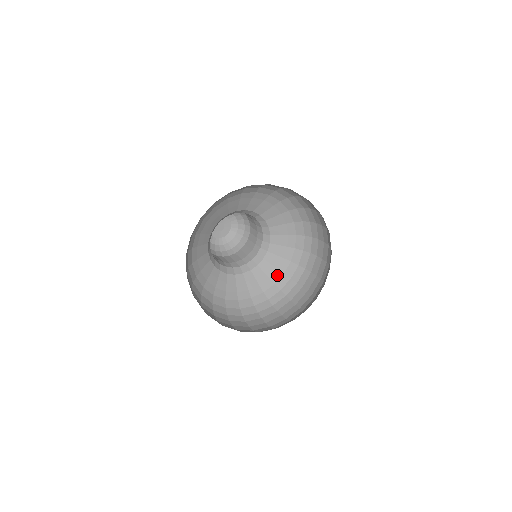
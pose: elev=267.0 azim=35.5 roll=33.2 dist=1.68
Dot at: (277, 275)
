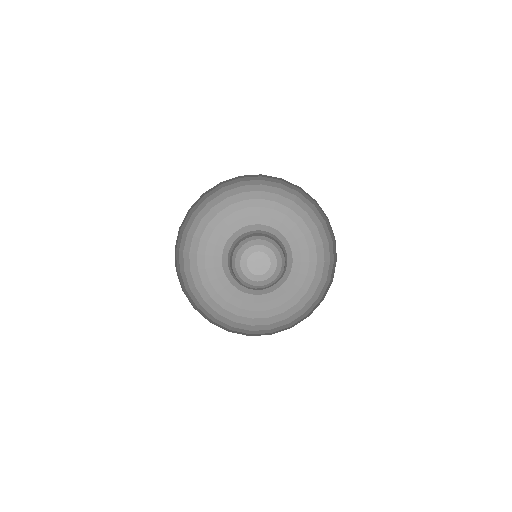
Dot at: (247, 313)
